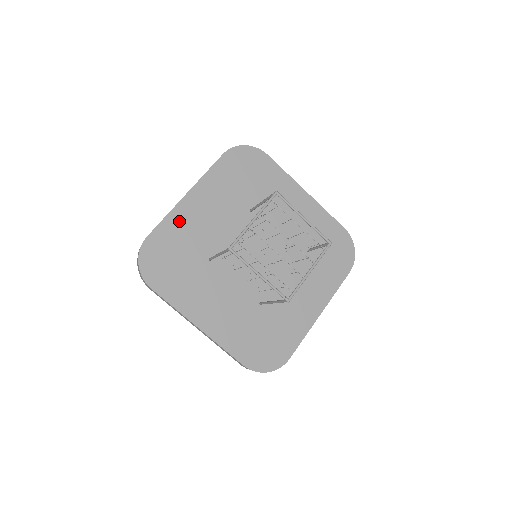
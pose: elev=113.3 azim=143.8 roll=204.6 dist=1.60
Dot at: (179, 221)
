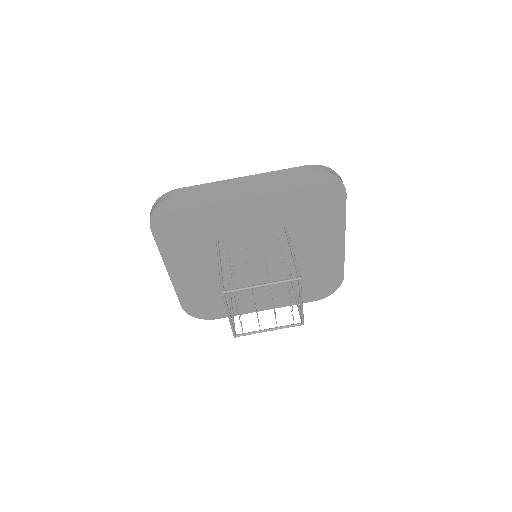
Dot at: (217, 199)
